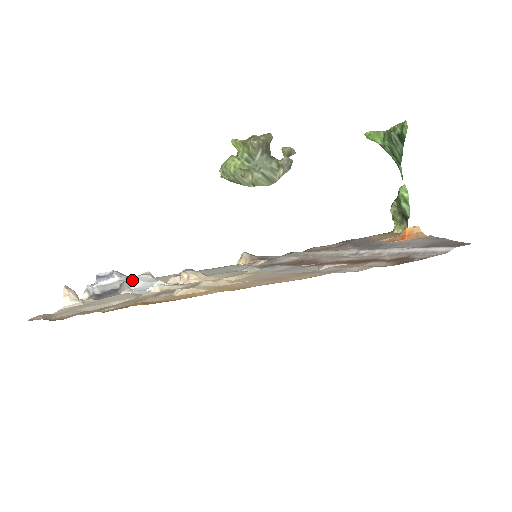
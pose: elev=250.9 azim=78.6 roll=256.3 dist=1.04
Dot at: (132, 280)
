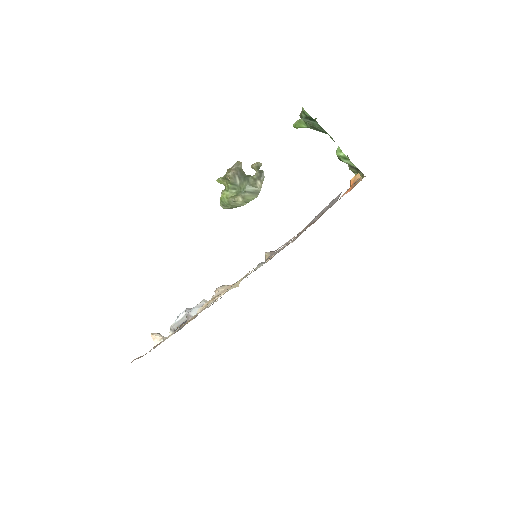
Dot at: (192, 310)
